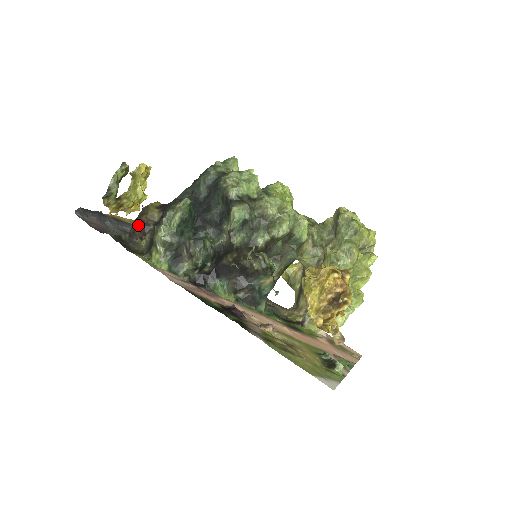
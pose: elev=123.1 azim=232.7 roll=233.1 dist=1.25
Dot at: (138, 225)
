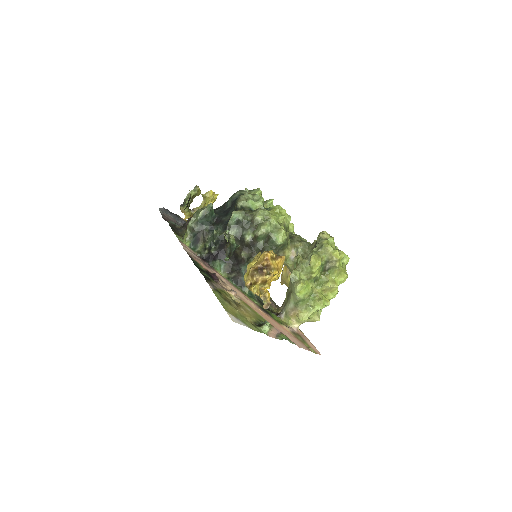
Dot at: (188, 221)
